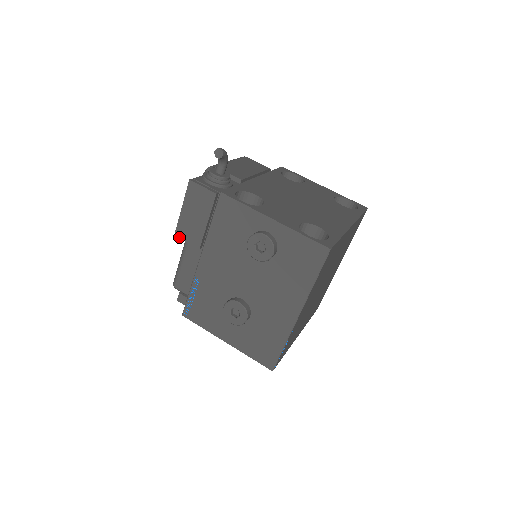
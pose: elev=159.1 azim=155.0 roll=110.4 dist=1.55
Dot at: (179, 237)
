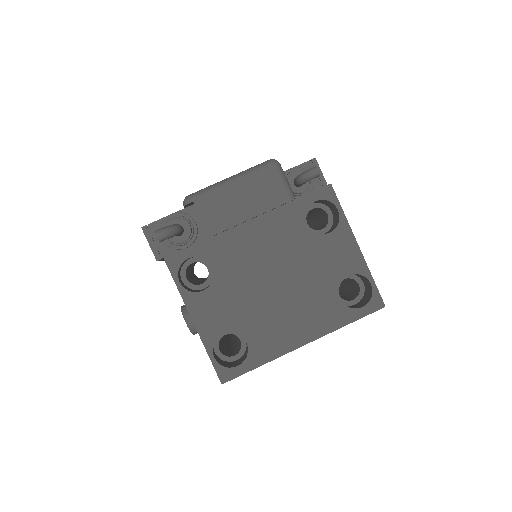
Dot at: occluded
